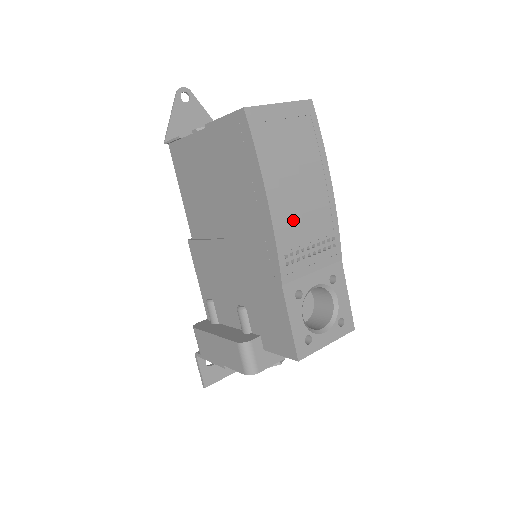
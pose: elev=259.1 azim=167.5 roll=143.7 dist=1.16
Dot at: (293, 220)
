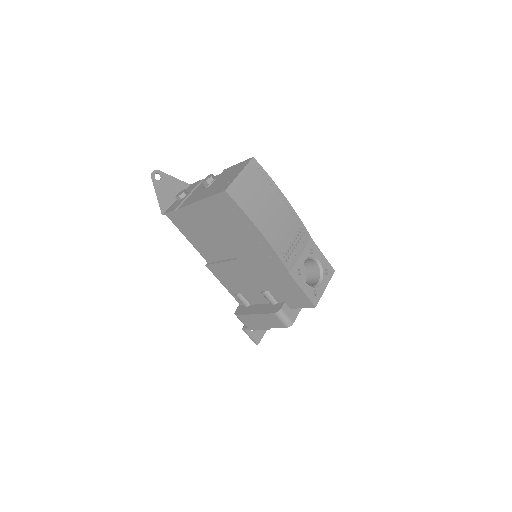
Dot at: (278, 235)
